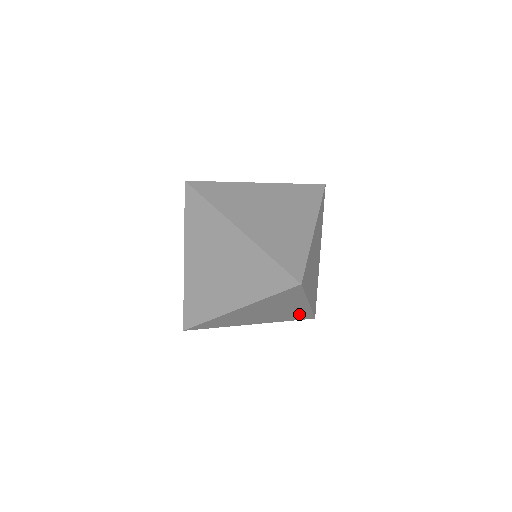
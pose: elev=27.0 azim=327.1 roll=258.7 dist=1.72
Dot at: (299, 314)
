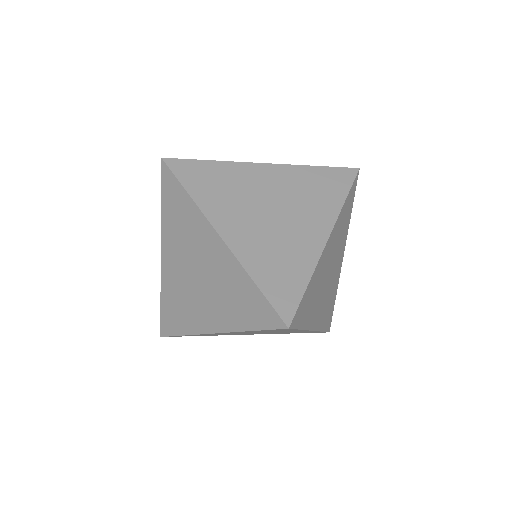
Dot at: (243, 292)
